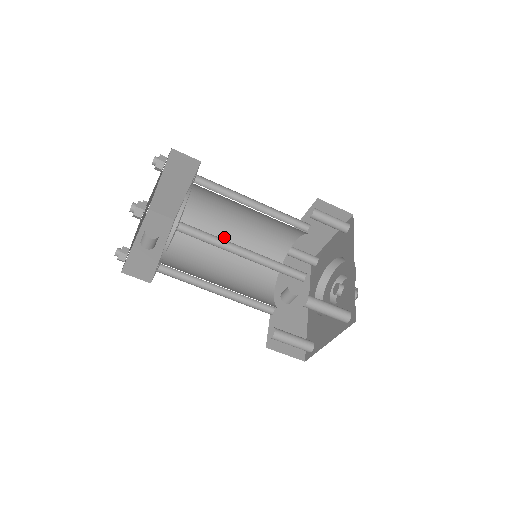
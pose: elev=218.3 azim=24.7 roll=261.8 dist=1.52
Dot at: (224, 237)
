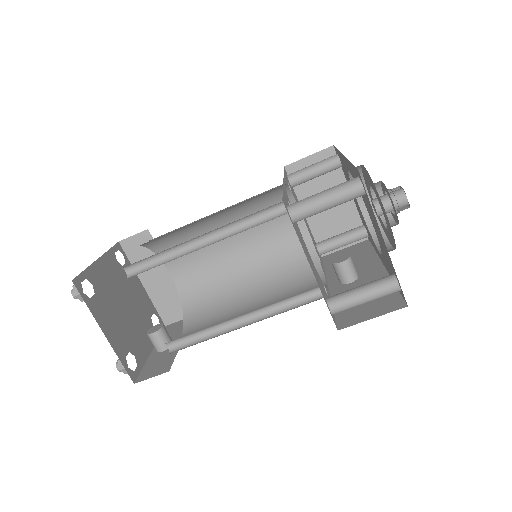
Dot at: (238, 283)
